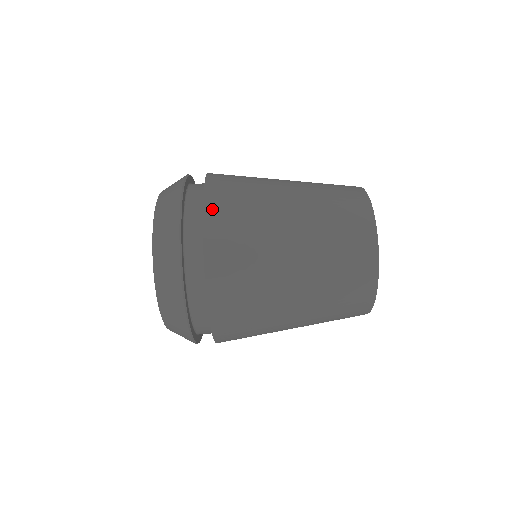
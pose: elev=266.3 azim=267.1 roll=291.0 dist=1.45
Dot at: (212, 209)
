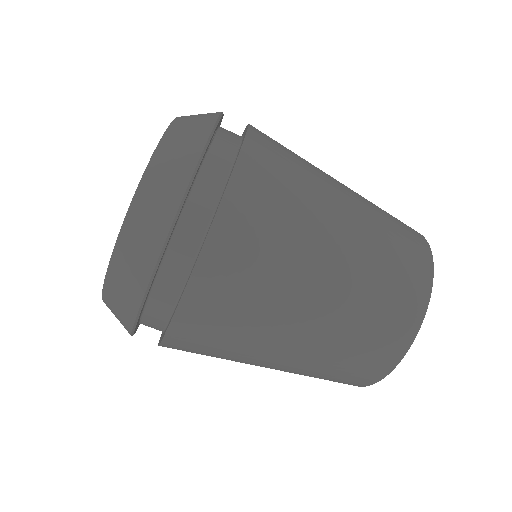
Dot at: (198, 292)
